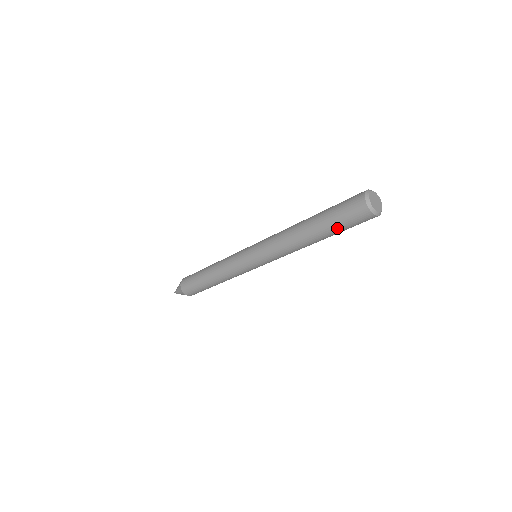
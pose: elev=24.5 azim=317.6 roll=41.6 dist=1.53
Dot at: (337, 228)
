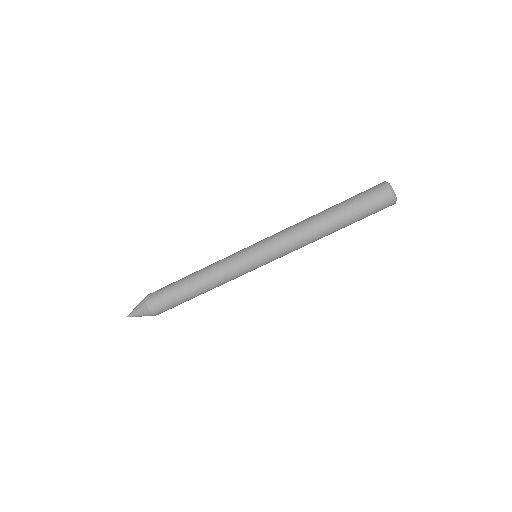
Dot at: (359, 215)
